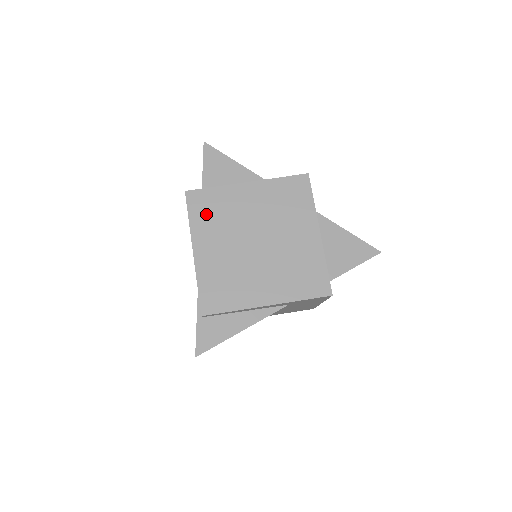
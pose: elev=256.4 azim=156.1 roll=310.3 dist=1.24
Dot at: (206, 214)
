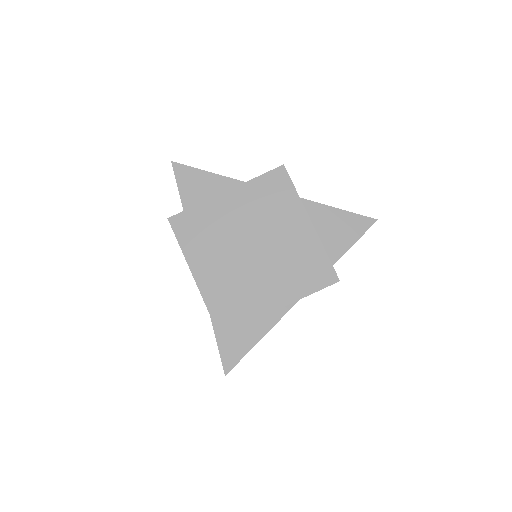
Dot at: (195, 235)
